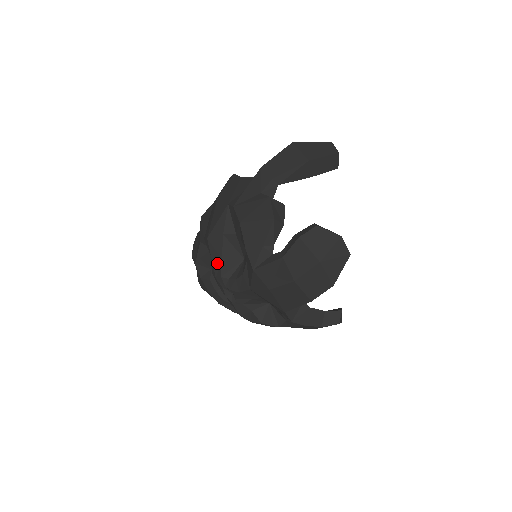
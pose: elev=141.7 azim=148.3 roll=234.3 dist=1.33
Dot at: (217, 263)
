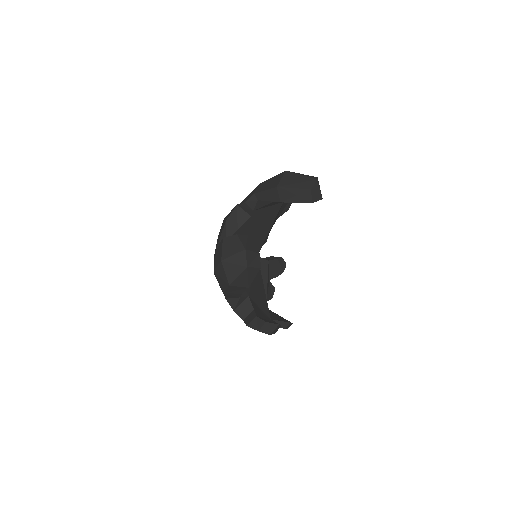
Dot at: occluded
